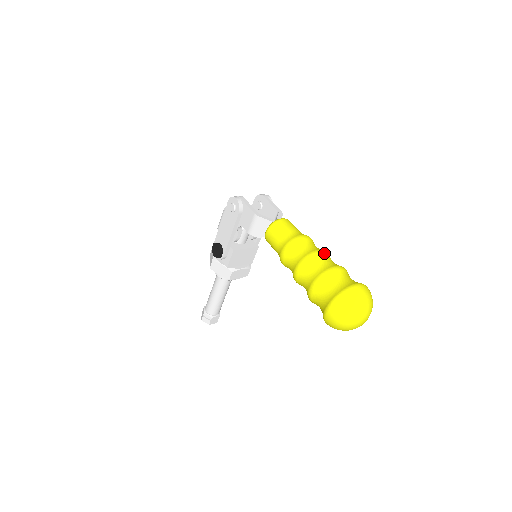
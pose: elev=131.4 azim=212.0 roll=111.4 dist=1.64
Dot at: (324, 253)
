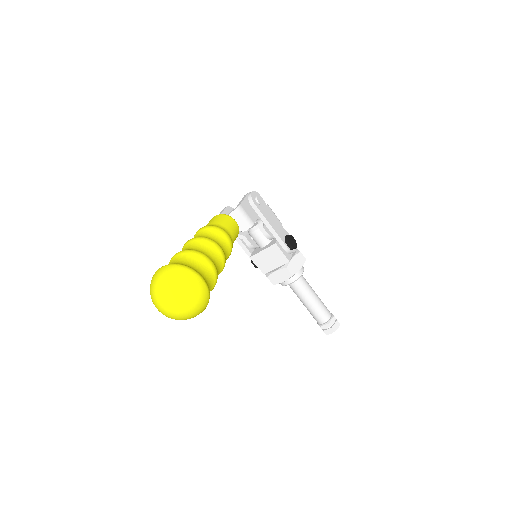
Dot at: (190, 241)
